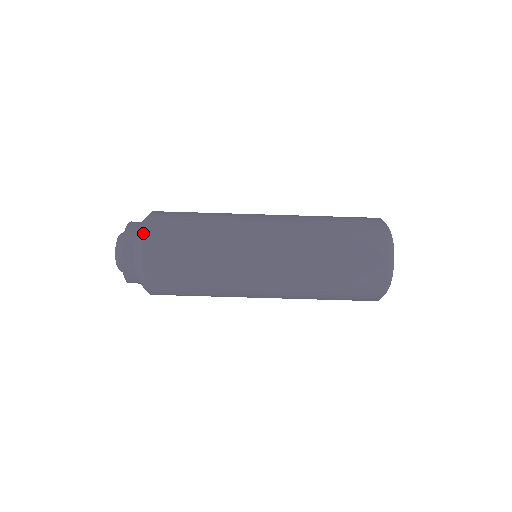
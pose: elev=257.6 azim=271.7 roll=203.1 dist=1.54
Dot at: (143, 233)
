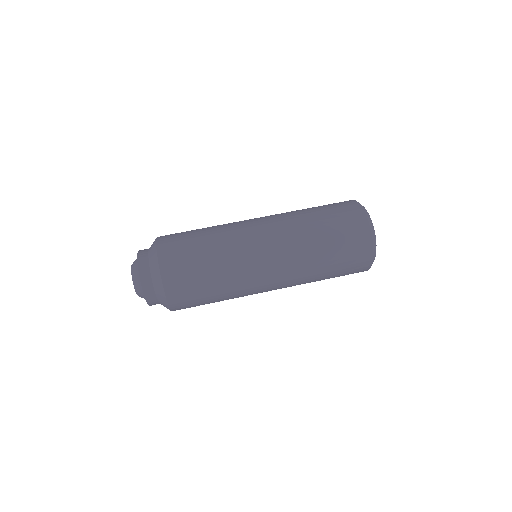
Dot at: (155, 242)
